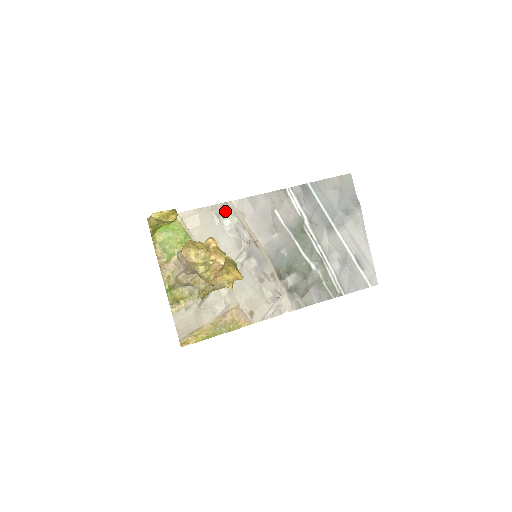
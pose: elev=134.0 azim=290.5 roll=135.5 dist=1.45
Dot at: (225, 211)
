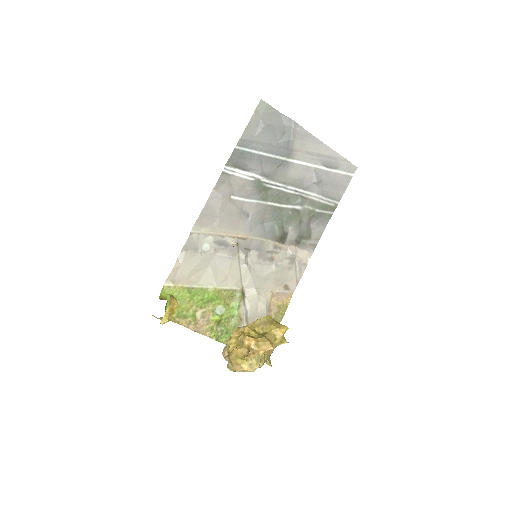
Dot at: (196, 241)
